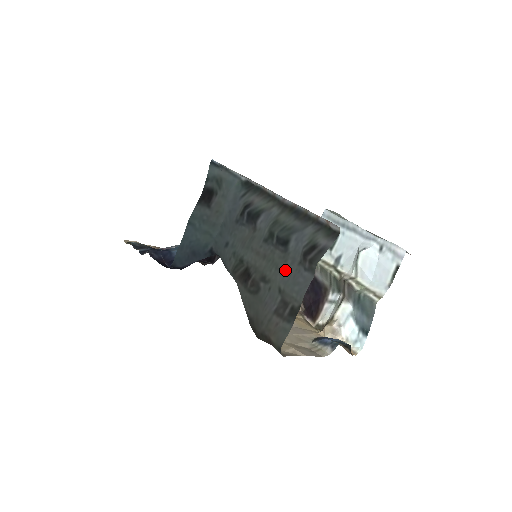
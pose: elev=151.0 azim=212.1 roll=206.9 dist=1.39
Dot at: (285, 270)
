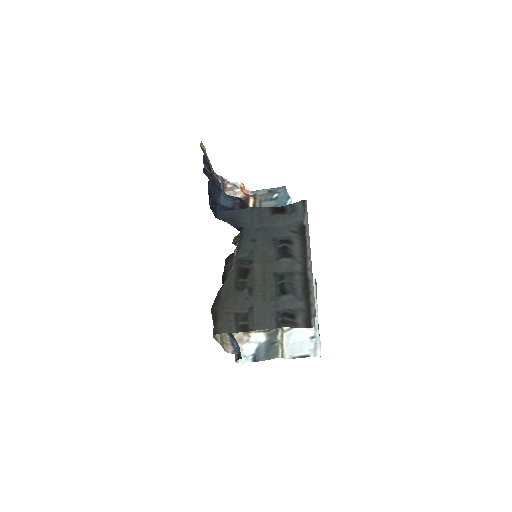
Dot at: (266, 303)
